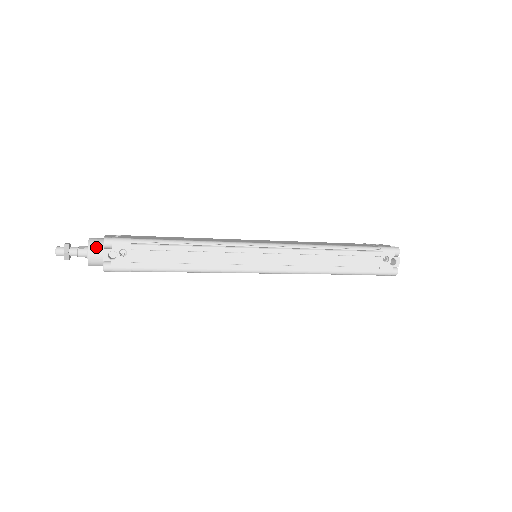
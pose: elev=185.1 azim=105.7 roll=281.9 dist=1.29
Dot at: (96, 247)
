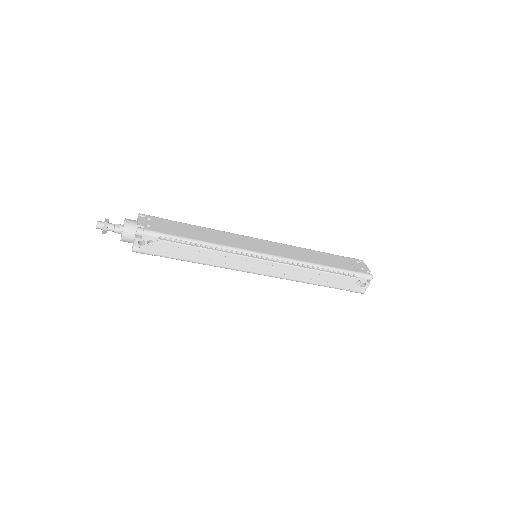
Dot at: (129, 232)
